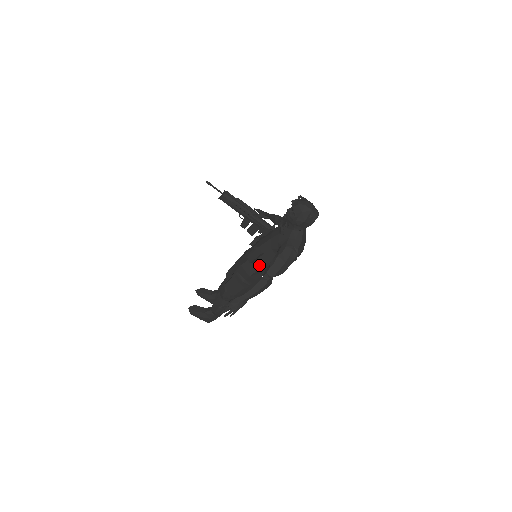
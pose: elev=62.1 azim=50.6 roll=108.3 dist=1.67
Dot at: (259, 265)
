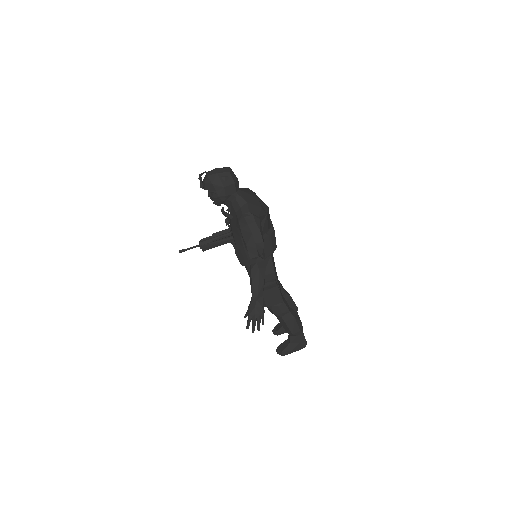
Dot at: occluded
